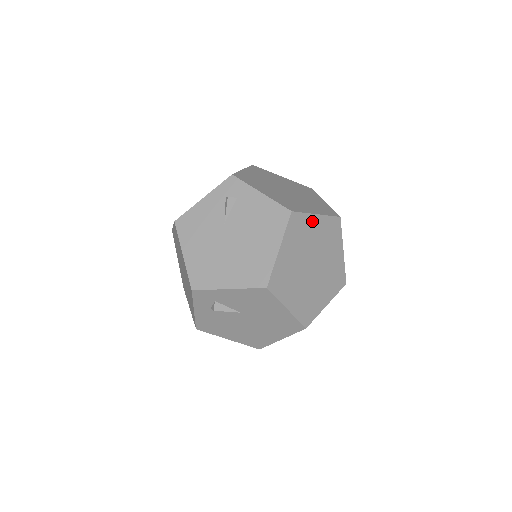
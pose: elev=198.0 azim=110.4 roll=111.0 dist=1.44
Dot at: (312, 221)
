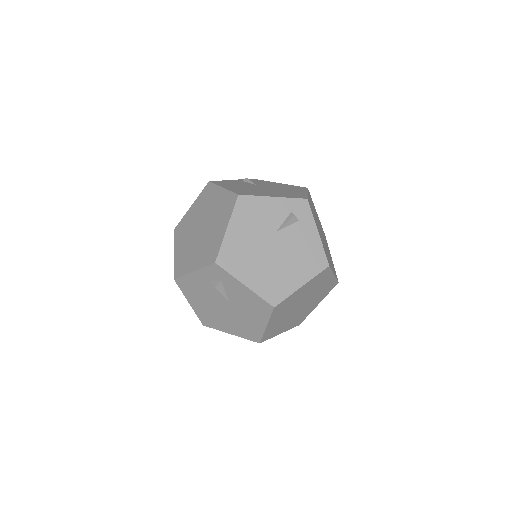
Dot at: (329, 277)
